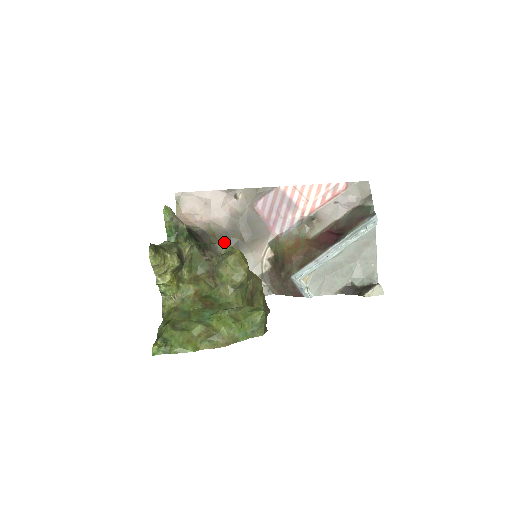
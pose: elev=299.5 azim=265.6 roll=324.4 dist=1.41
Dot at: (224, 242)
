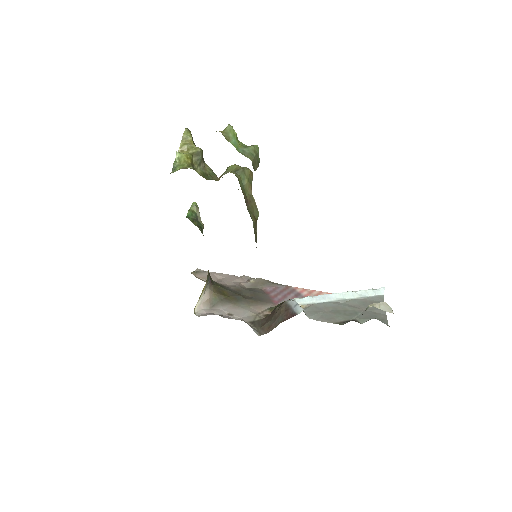
Dot at: occluded
